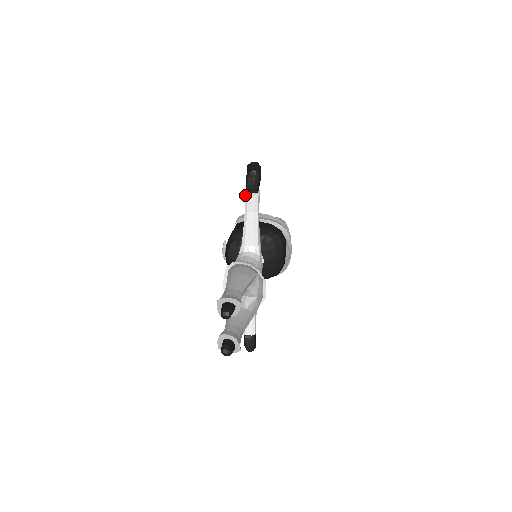
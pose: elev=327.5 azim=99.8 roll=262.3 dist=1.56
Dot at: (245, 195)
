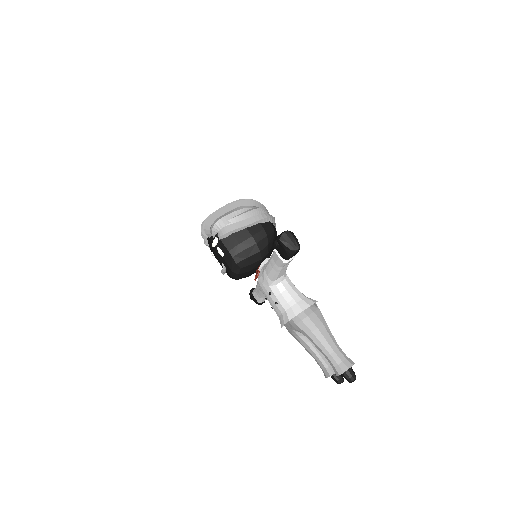
Dot at: (284, 263)
